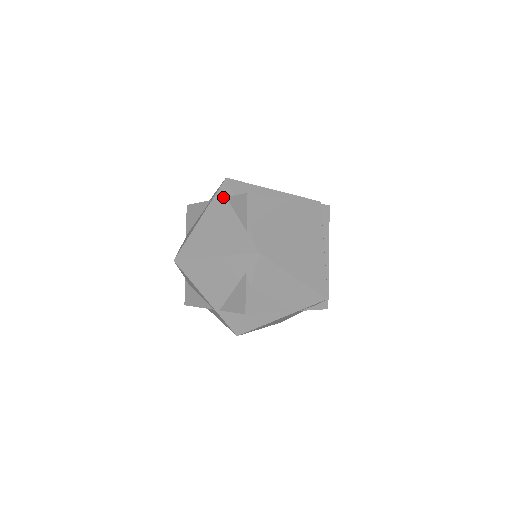
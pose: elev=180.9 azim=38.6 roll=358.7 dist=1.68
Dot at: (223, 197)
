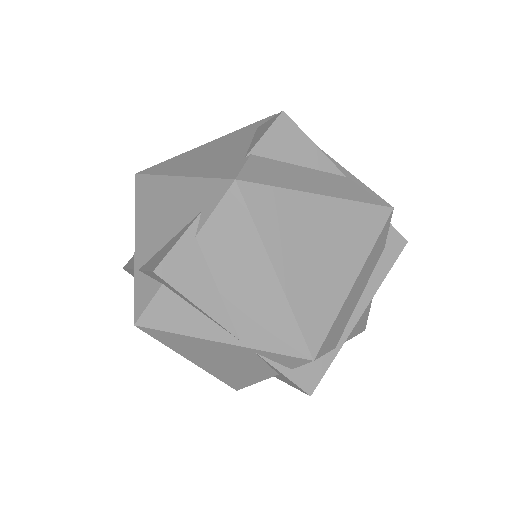
Dot at: (254, 127)
